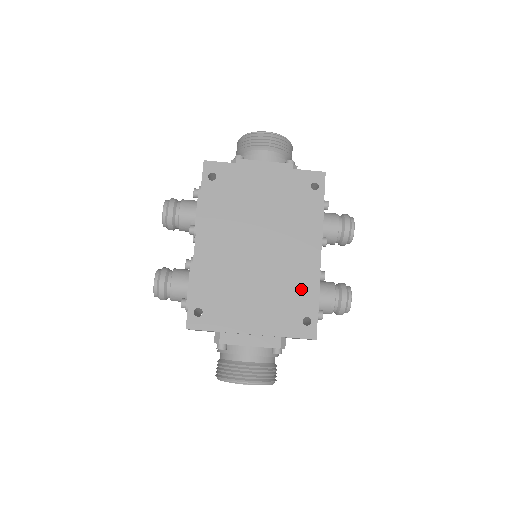
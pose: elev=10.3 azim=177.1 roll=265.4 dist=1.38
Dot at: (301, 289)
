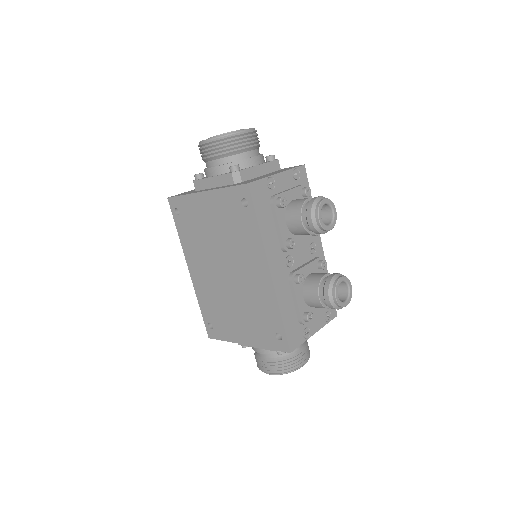
Dot at: (266, 308)
